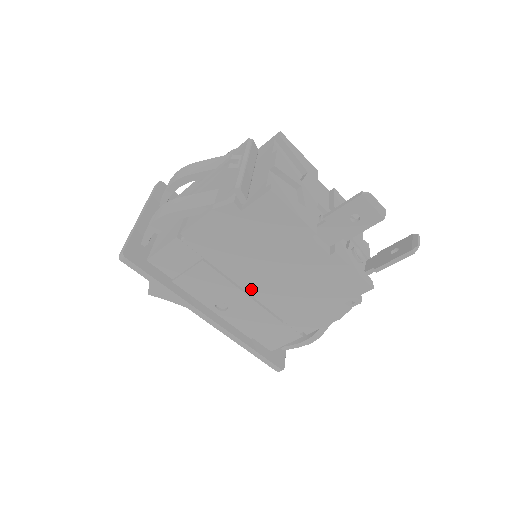
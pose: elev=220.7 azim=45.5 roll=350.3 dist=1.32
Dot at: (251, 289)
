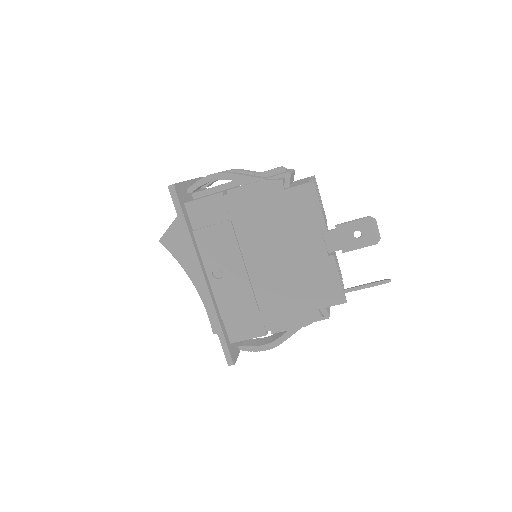
Dot at: (251, 266)
